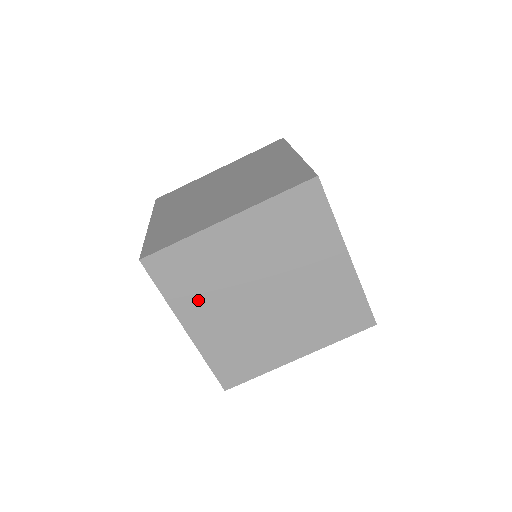
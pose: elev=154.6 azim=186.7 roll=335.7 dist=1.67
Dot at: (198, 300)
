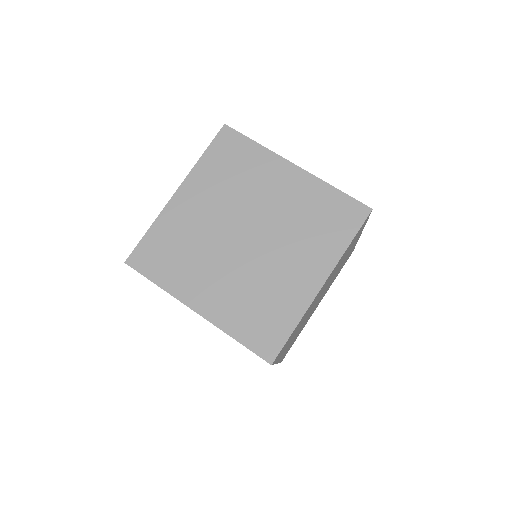
Dot at: (190, 274)
